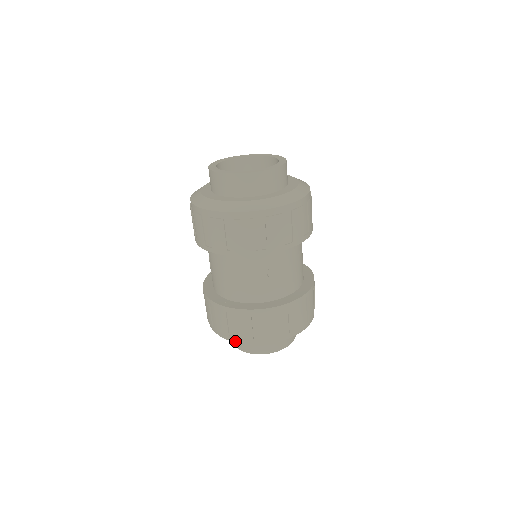
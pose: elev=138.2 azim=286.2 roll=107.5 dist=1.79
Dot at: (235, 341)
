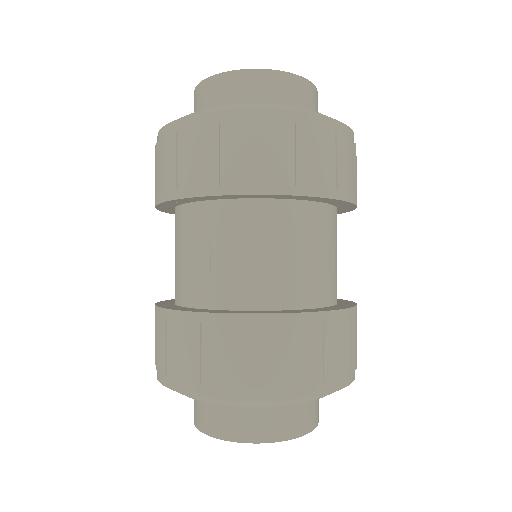
Dot at: (157, 376)
